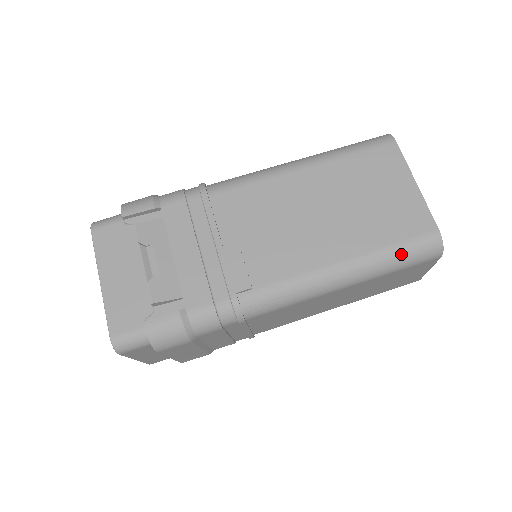
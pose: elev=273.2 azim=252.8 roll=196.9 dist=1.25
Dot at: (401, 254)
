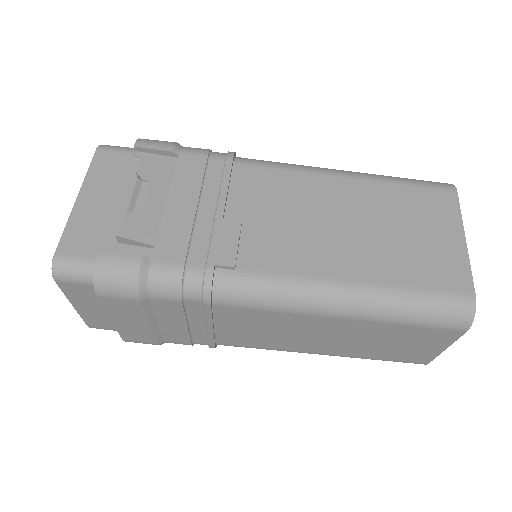
Dot at: (421, 304)
